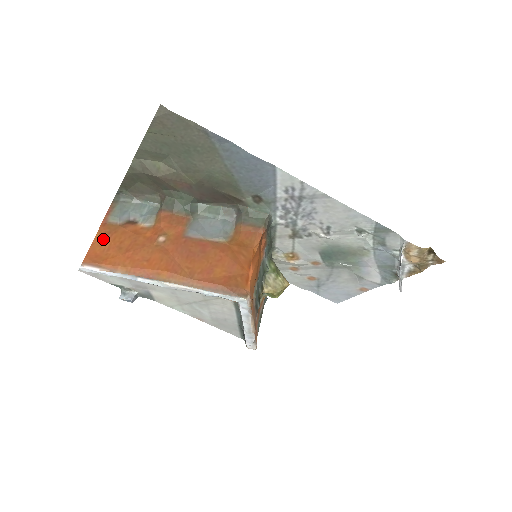
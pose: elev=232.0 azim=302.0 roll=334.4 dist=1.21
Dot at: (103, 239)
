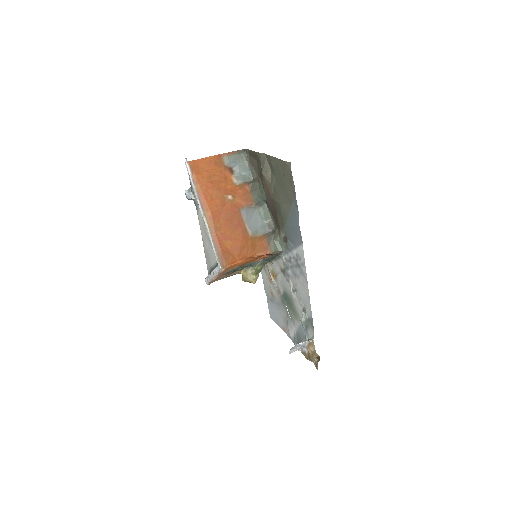
Dot at: (210, 163)
